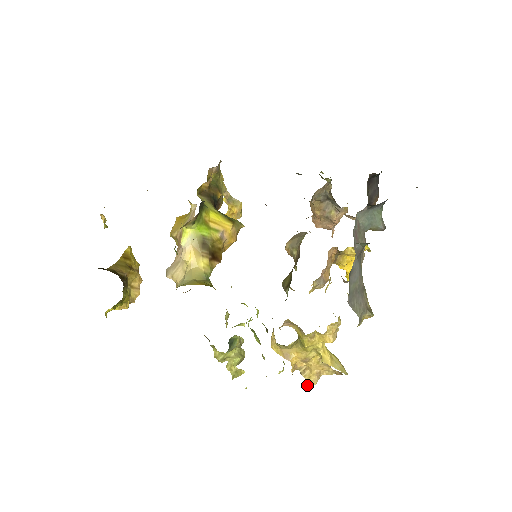
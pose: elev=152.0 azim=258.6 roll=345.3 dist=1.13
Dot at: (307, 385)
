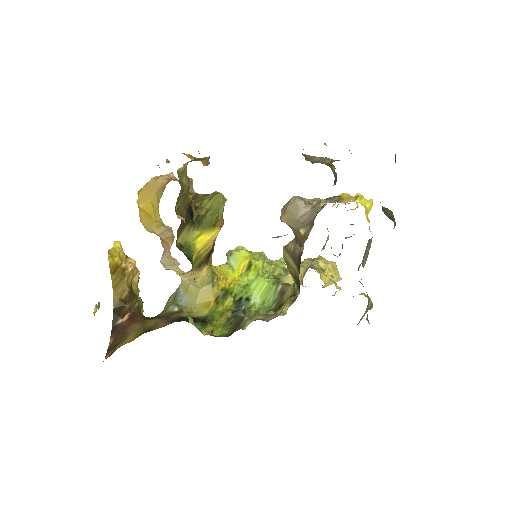
Dot at: occluded
